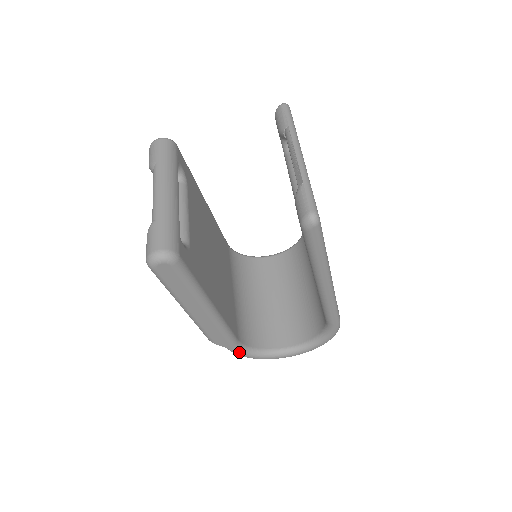
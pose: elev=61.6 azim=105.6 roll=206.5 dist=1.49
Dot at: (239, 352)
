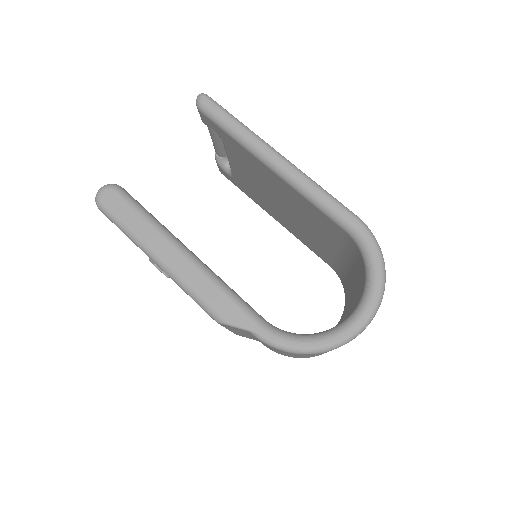
Dot at: (275, 336)
